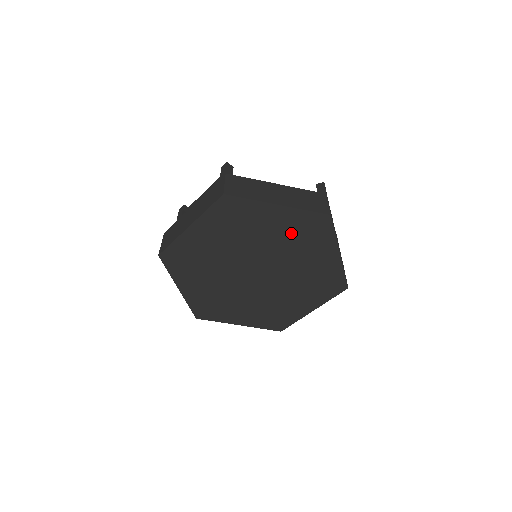
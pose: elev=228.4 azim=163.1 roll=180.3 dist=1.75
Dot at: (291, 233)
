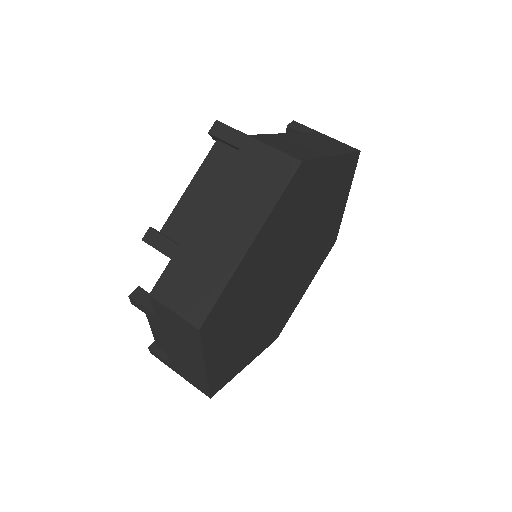
Dot at: (329, 194)
